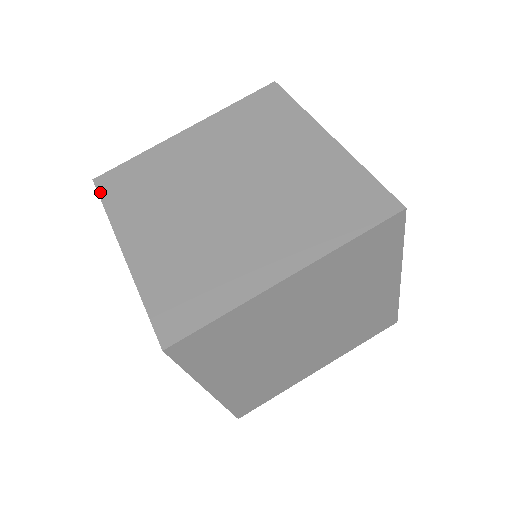
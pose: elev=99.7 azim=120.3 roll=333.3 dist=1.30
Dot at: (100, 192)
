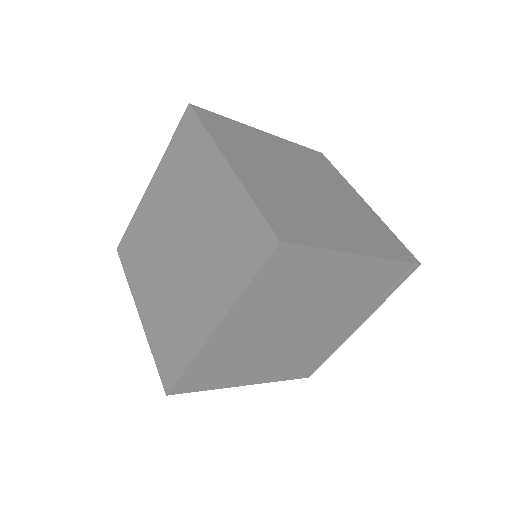
Dot at: (121, 260)
